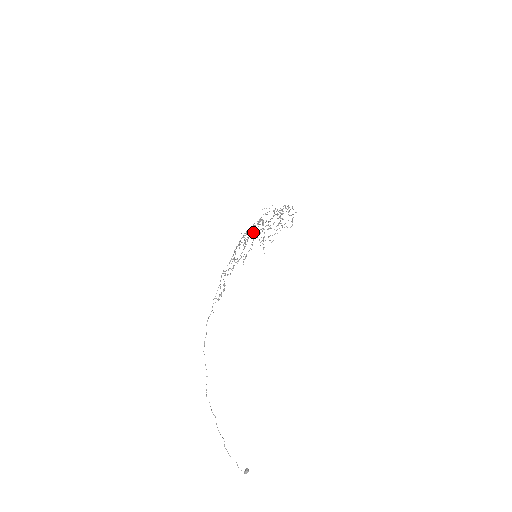
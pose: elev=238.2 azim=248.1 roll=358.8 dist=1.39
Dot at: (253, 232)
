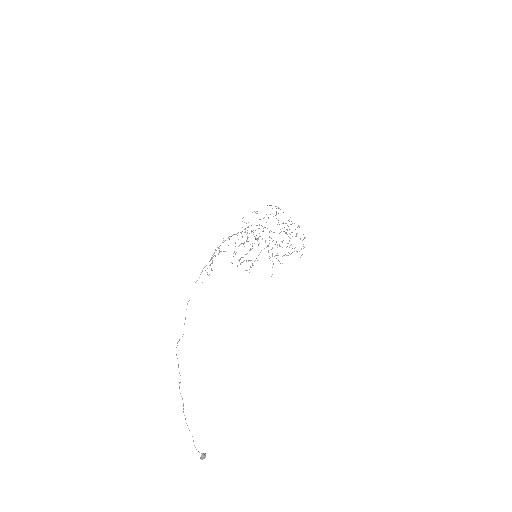
Dot at: (258, 237)
